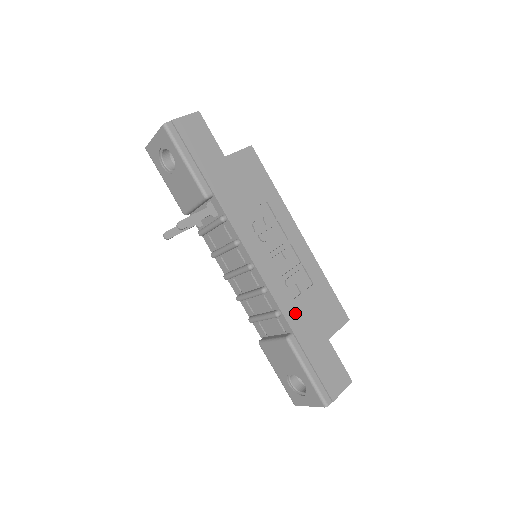
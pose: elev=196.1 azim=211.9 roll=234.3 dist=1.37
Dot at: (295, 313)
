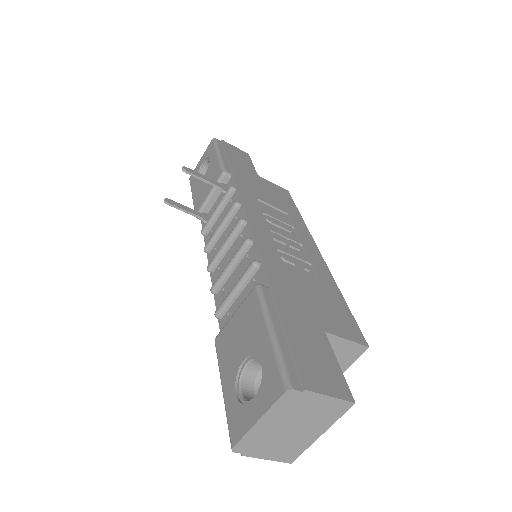
Dot at: (281, 276)
